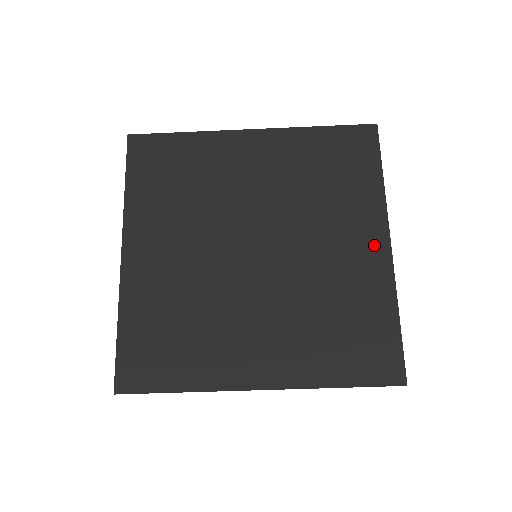
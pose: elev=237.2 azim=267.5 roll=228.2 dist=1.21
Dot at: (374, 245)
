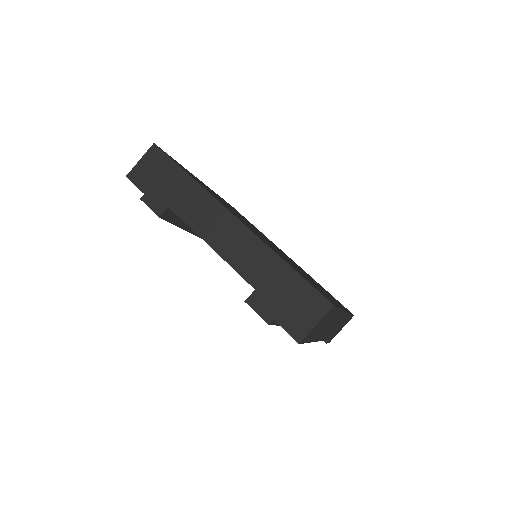
Dot at: (336, 302)
